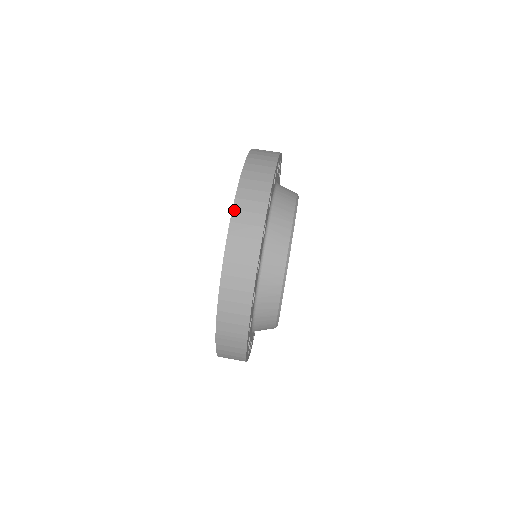
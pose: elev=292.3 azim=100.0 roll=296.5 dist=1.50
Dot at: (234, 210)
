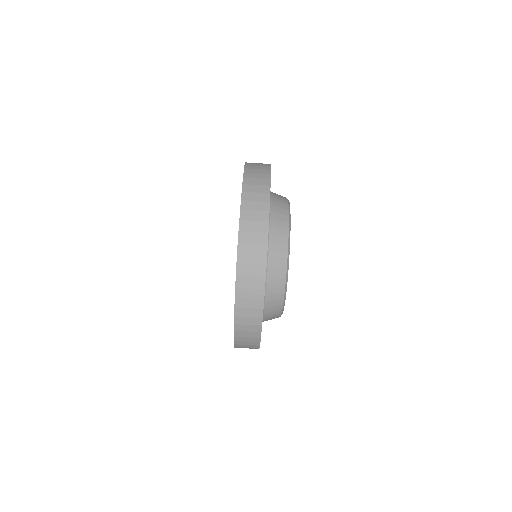
Dot at: (244, 184)
